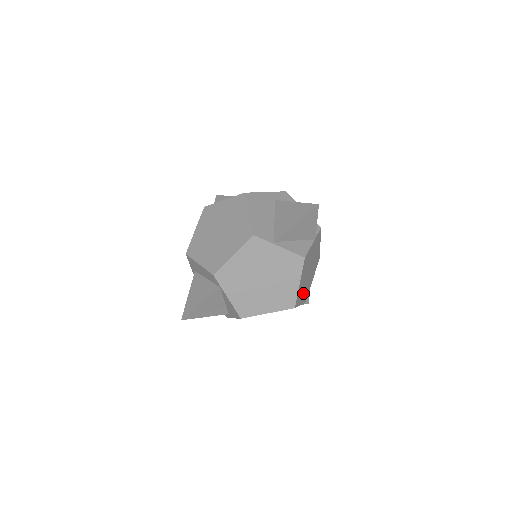
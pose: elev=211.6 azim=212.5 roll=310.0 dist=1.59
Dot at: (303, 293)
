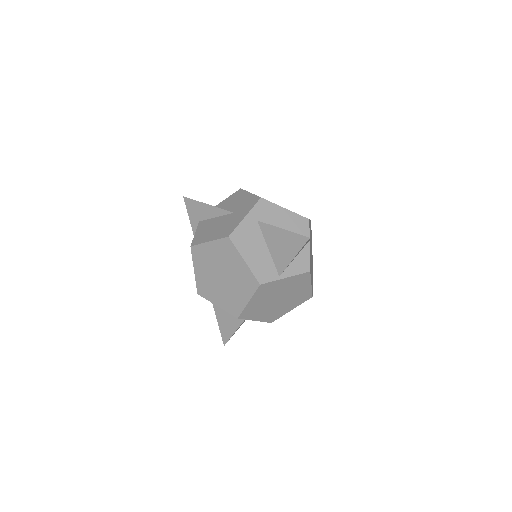
Dot at: occluded
